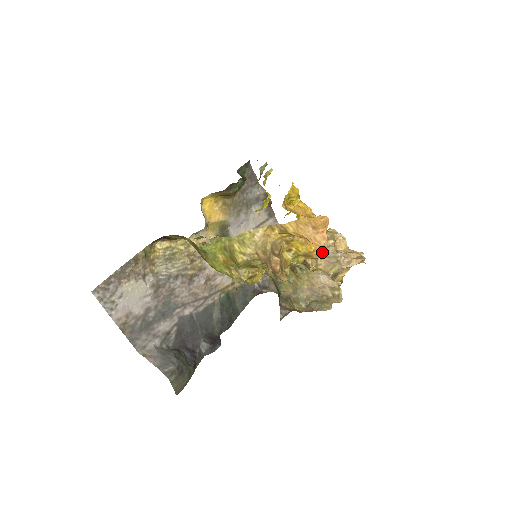
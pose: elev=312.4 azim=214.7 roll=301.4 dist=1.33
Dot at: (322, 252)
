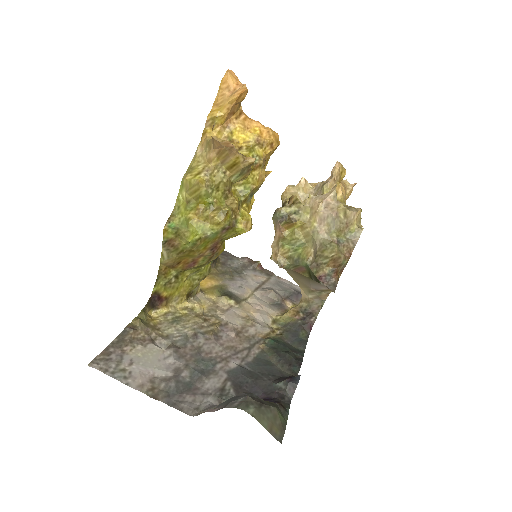
Dot at: (270, 130)
